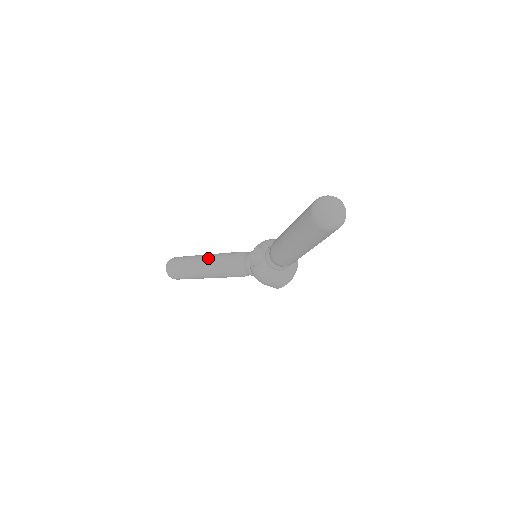
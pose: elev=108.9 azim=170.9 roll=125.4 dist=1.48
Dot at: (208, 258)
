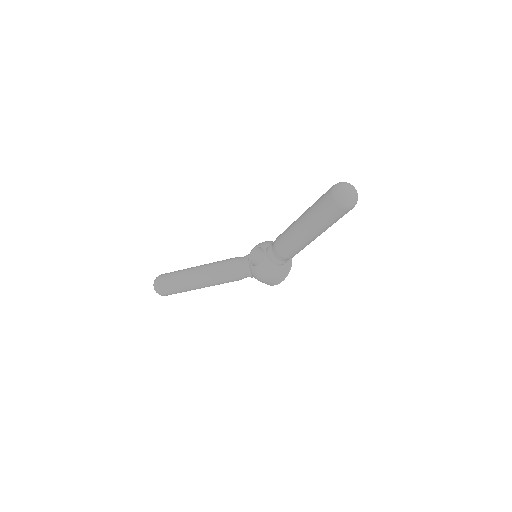
Dot at: (202, 267)
